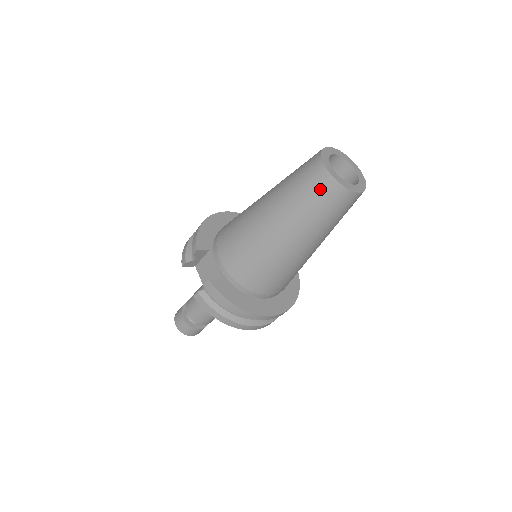
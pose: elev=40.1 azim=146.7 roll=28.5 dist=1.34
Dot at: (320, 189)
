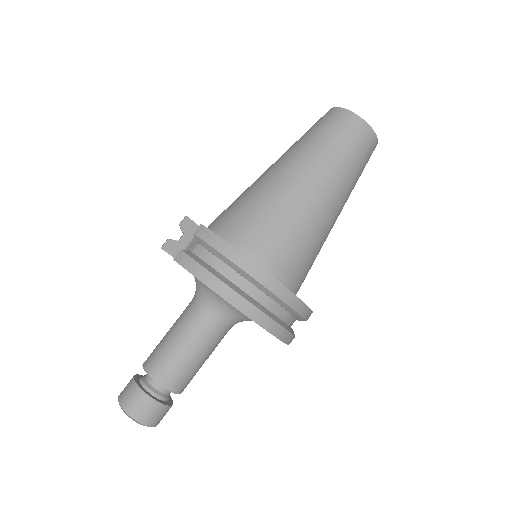
Dot at: (333, 121)
